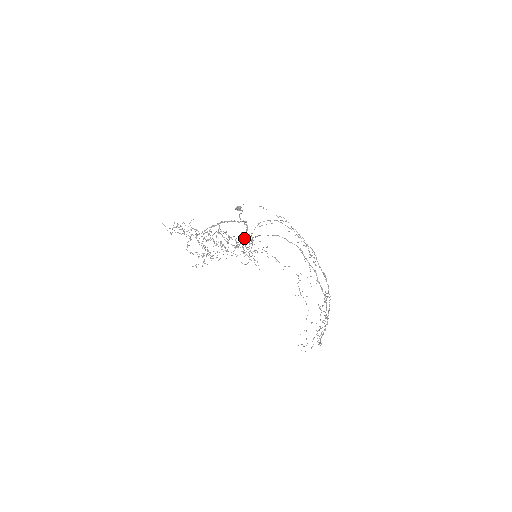
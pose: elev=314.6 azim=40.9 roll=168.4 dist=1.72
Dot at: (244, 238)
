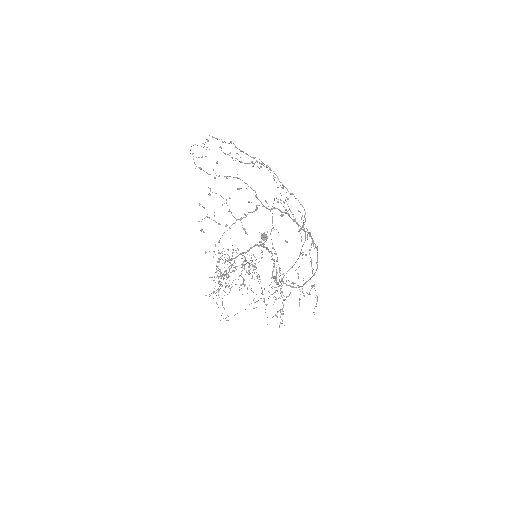
Dot at: occluded
